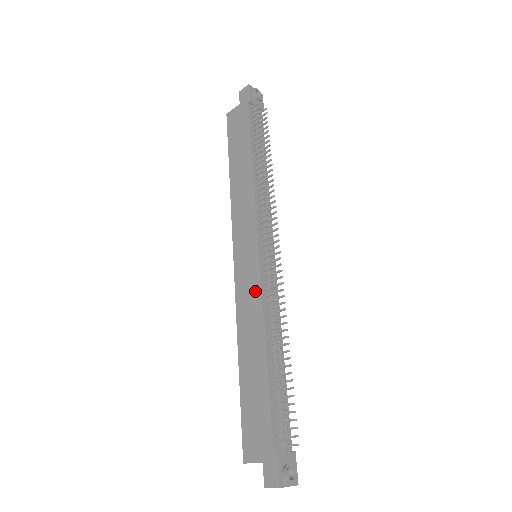
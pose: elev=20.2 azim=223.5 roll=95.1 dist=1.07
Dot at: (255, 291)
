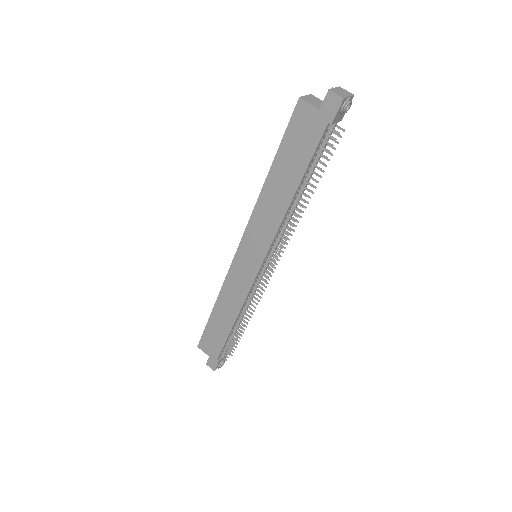
Dot at: (244, 288)
